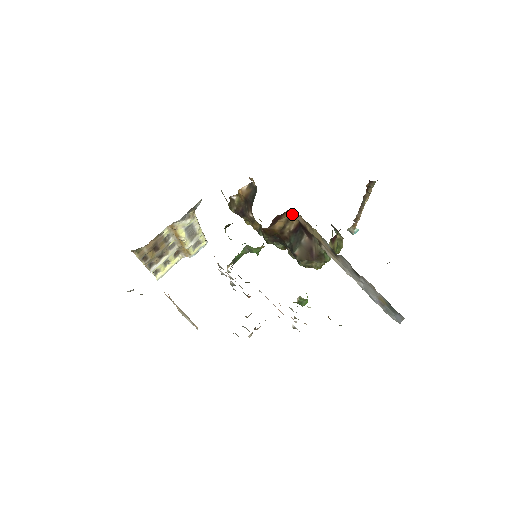
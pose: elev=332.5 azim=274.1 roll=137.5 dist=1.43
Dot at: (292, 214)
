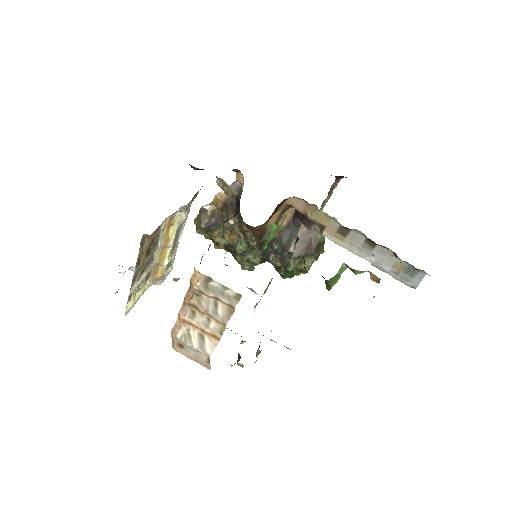
Dot at: (290, 203)
